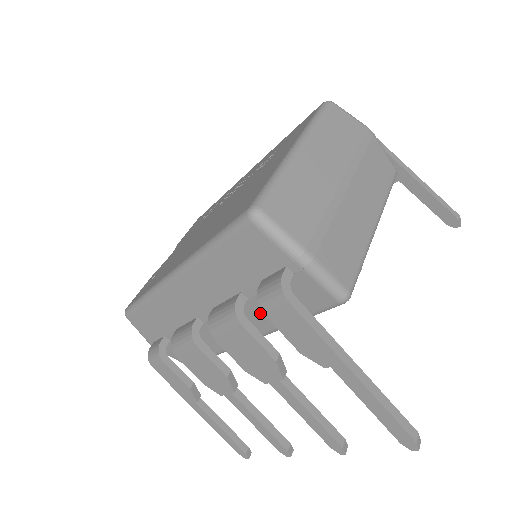
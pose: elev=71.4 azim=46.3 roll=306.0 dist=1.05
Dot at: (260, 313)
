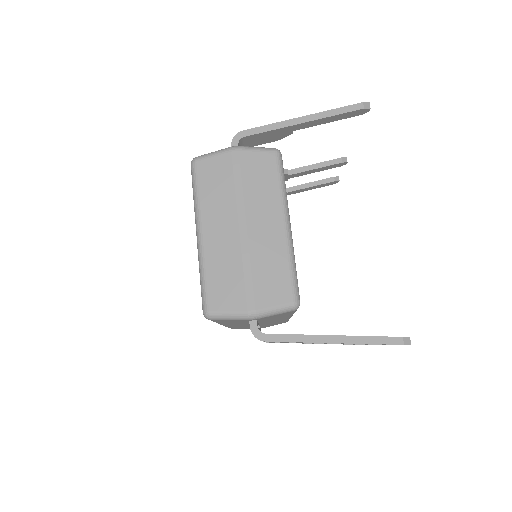
Dot at: (273, 319)
